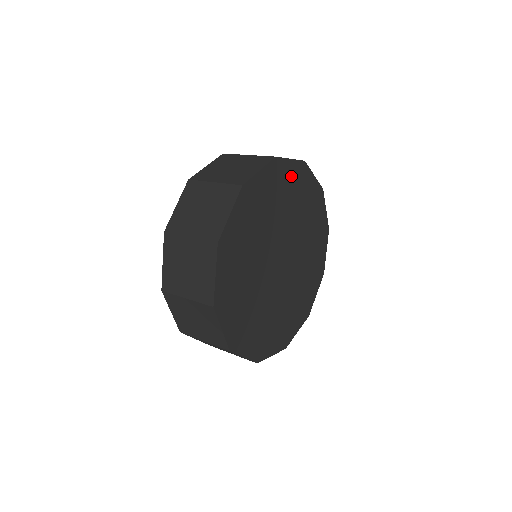
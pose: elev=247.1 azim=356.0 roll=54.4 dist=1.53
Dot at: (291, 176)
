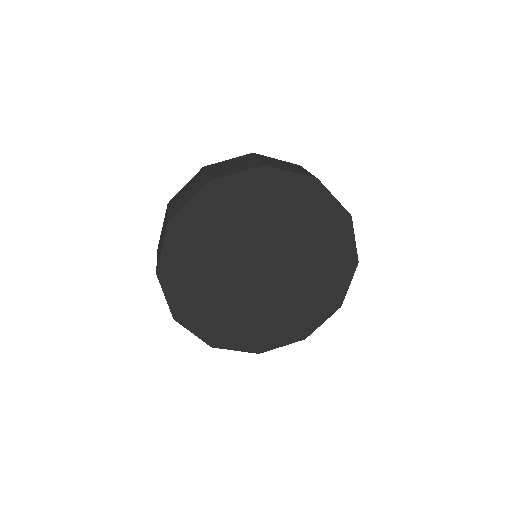
Dot at: (245, 188)
